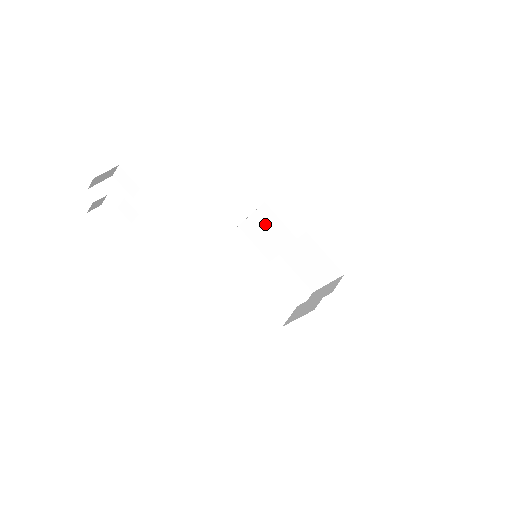
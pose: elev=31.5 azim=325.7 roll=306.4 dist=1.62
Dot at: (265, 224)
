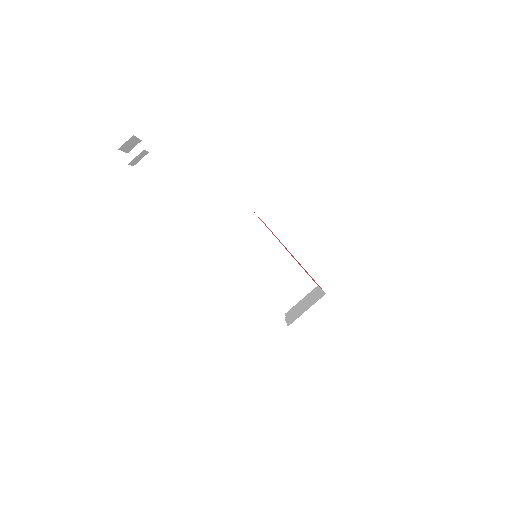
Dot at: (251, 235)
